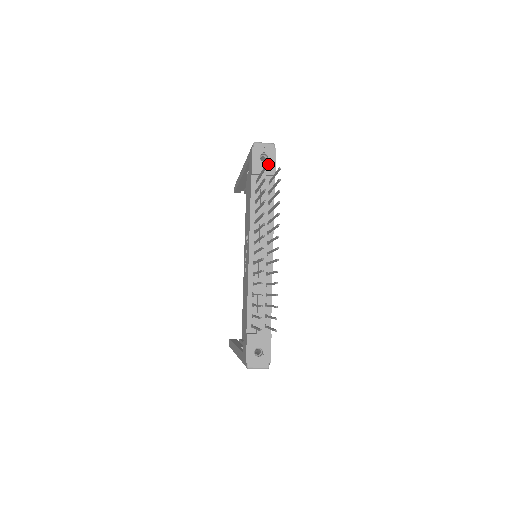
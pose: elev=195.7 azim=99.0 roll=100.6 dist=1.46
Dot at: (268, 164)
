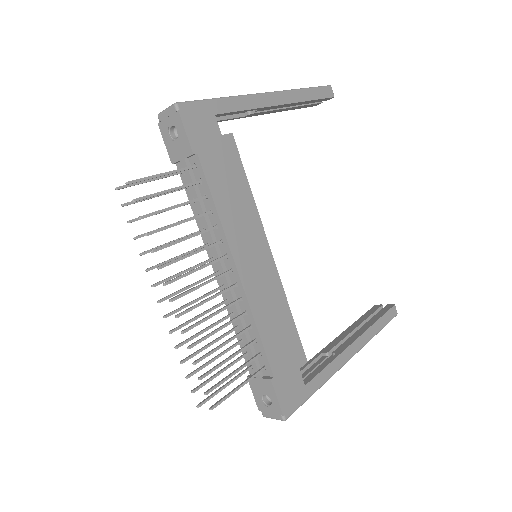
Dot at: (180, 141)
